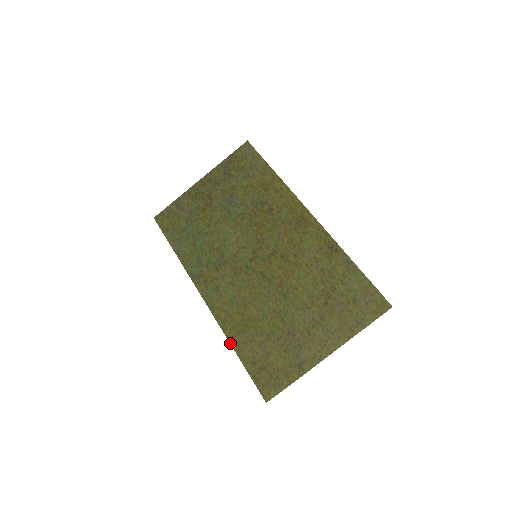
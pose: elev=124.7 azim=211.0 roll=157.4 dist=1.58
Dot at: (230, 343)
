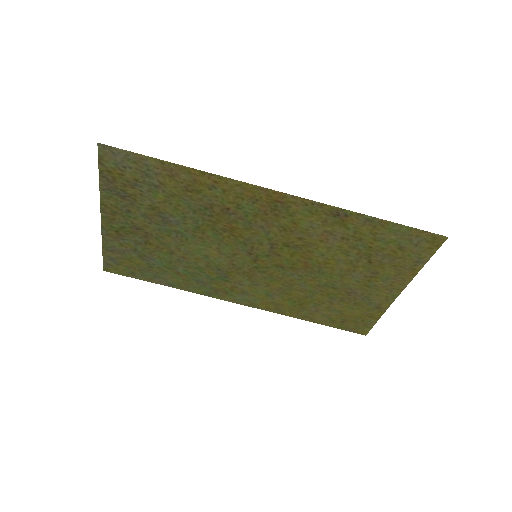
Dot at: occluded
